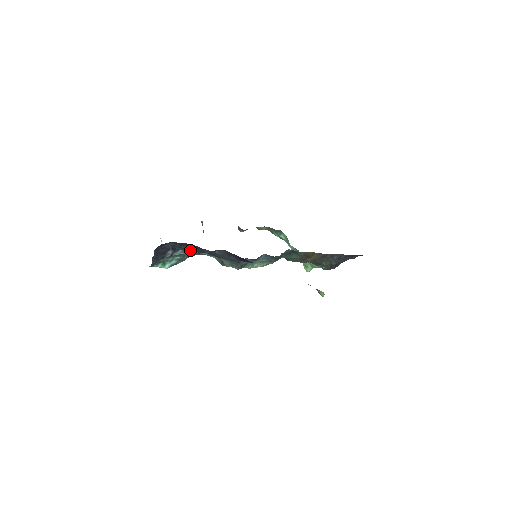
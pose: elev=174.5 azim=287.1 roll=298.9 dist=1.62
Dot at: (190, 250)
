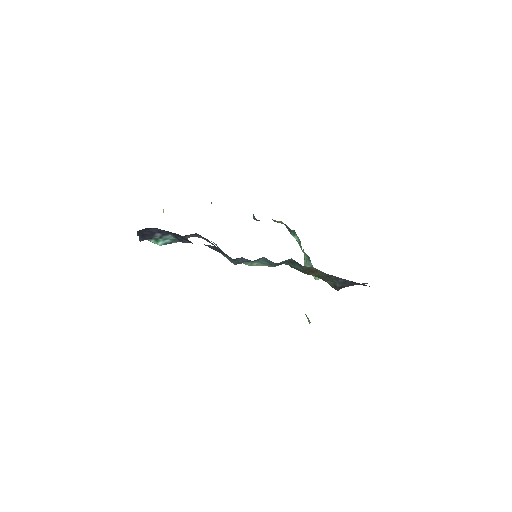
Dot at: occluded
